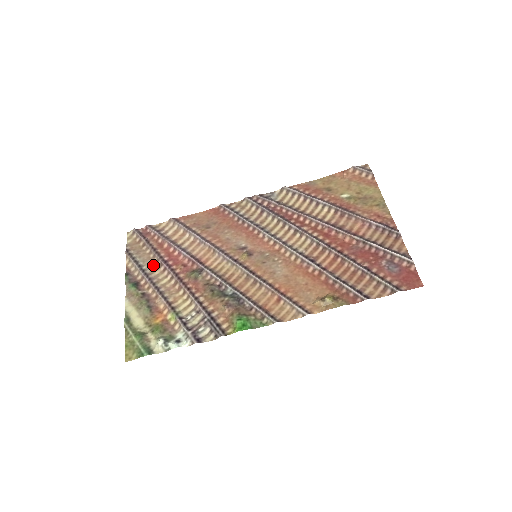
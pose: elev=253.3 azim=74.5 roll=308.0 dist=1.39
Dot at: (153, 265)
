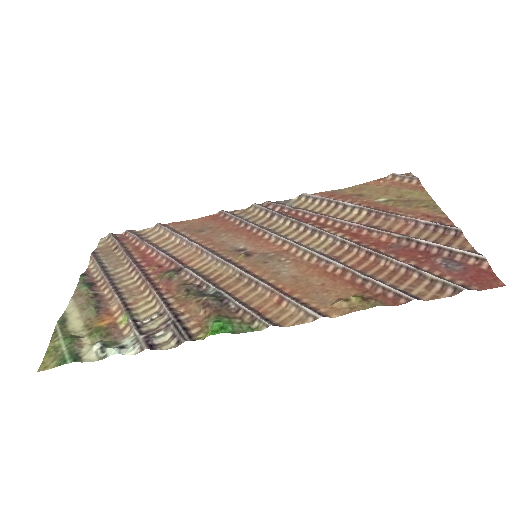
Dot at: (120, 266)
